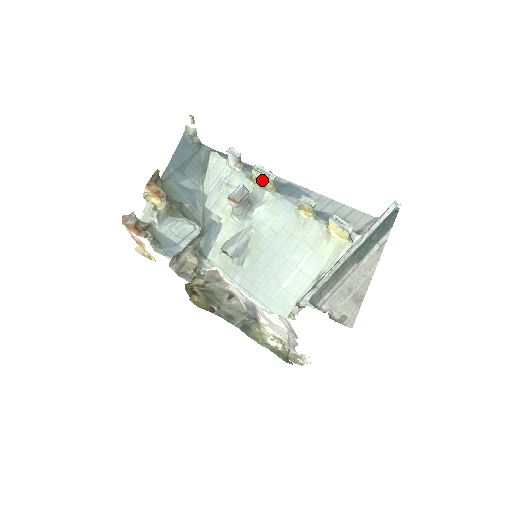
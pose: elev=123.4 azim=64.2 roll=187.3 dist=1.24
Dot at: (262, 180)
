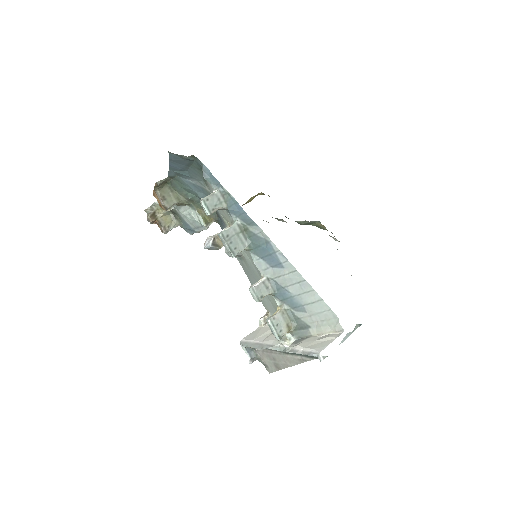
Dot at: occluded
